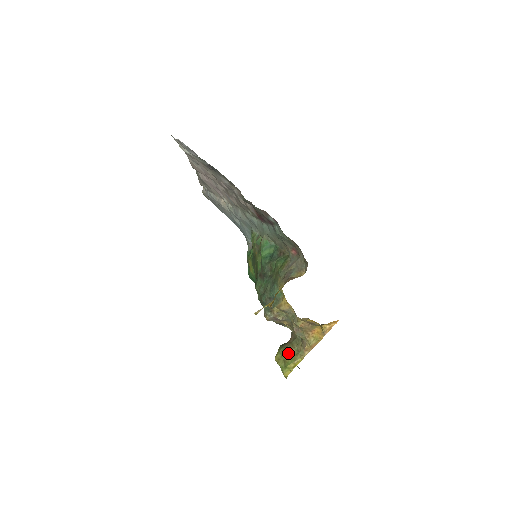
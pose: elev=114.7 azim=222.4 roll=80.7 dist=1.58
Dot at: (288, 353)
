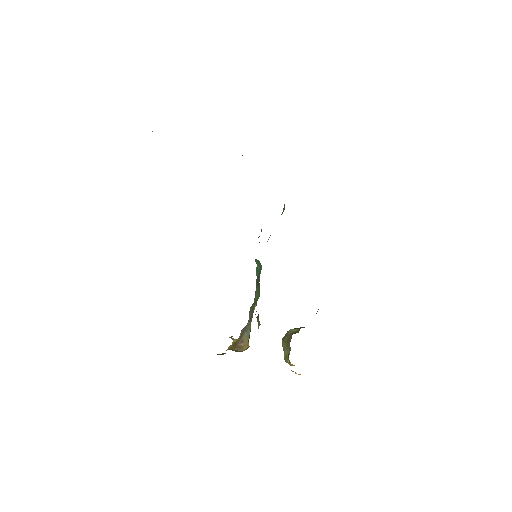
Dot at: (284, 349)
